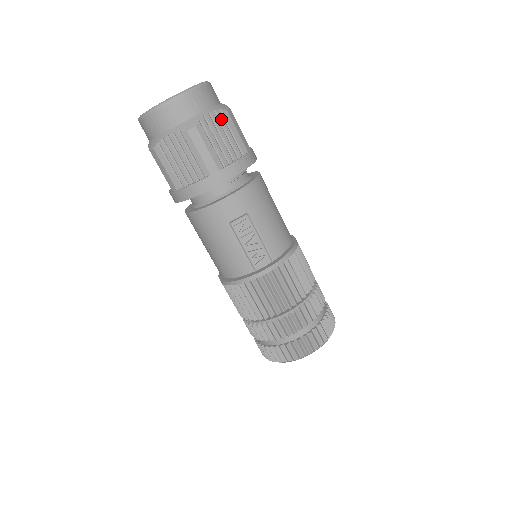
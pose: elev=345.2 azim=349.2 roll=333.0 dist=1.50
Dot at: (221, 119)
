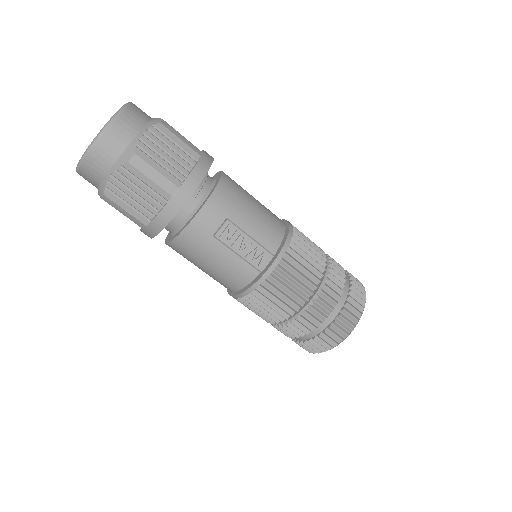
Dot at: (158, 135)
